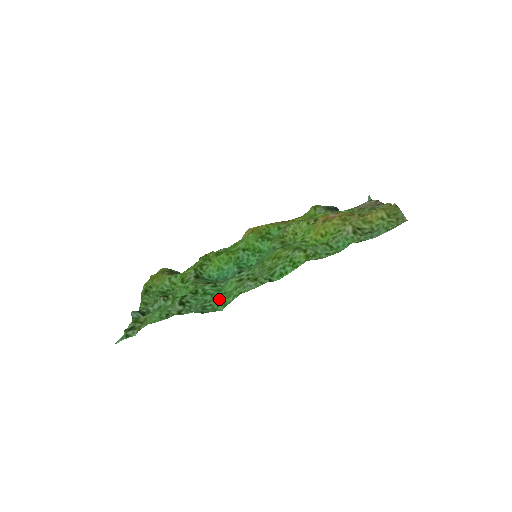
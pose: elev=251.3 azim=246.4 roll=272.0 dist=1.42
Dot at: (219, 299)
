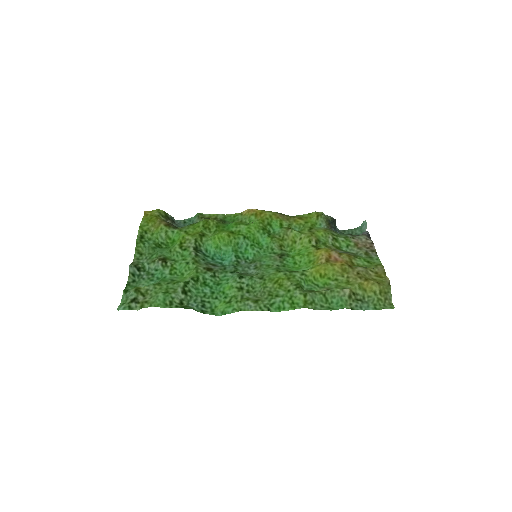
Dot at: (217, 298)
